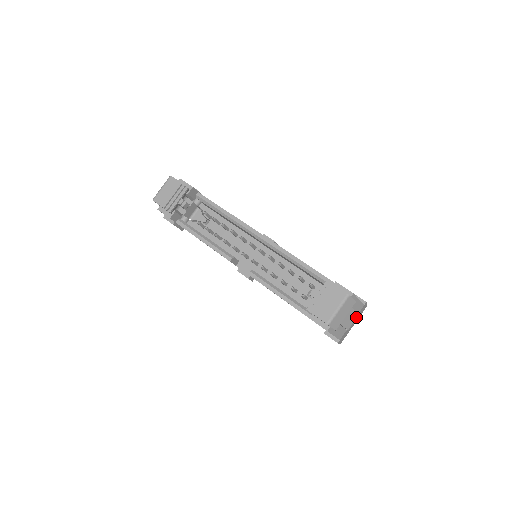
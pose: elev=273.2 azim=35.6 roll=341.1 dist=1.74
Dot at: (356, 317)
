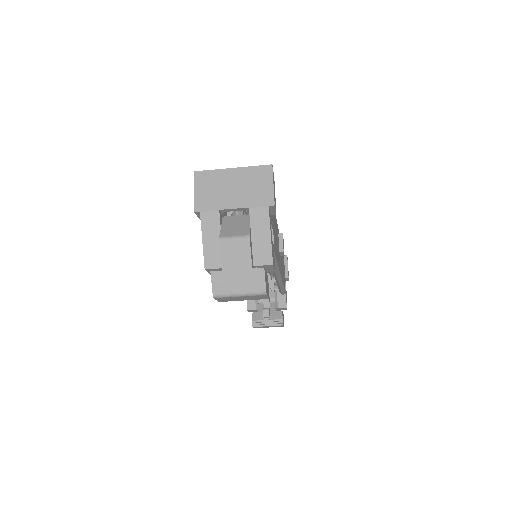
Dot at: occluded
